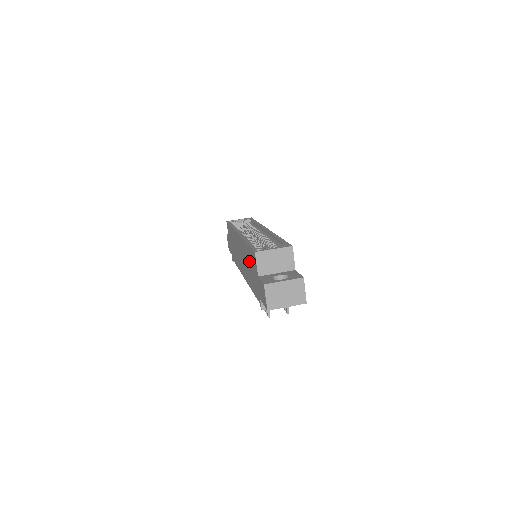
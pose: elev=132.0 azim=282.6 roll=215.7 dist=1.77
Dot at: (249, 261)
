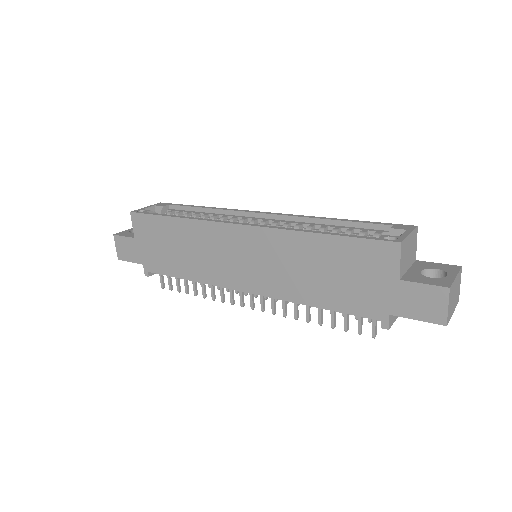
Dot at: (329, 261)
